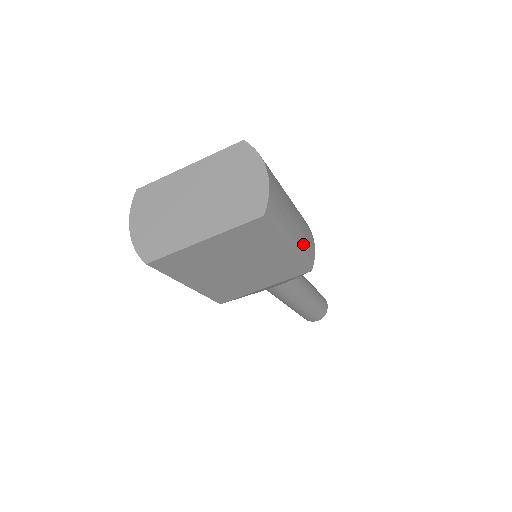
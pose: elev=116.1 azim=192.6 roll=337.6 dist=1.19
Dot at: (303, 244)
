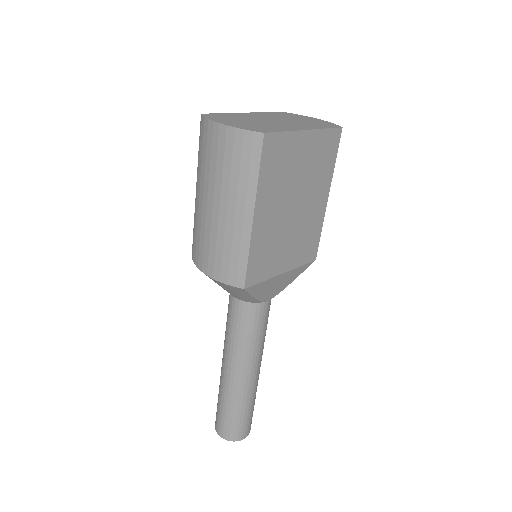
Dot at: occluded
